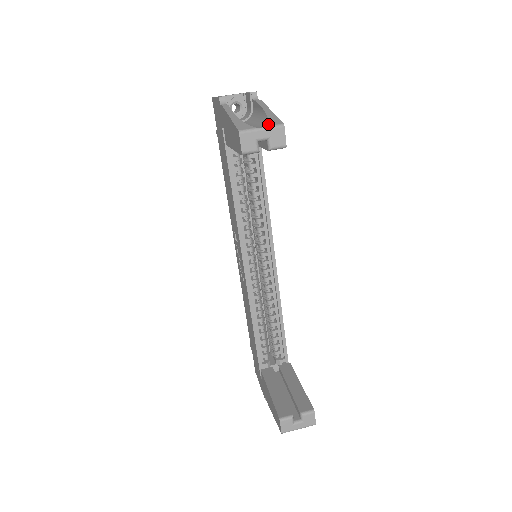
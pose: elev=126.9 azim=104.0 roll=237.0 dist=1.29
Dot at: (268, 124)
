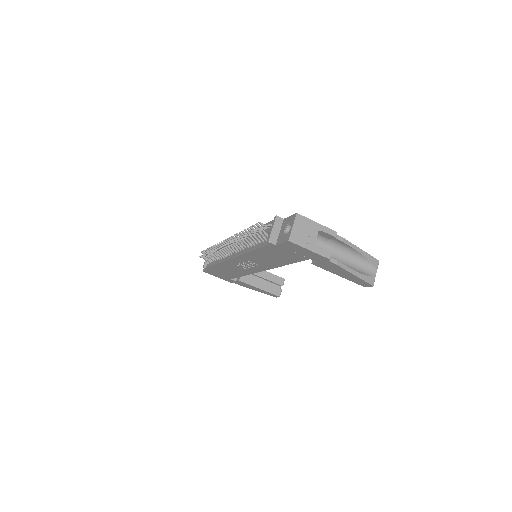
Dot at: (376, 268)
